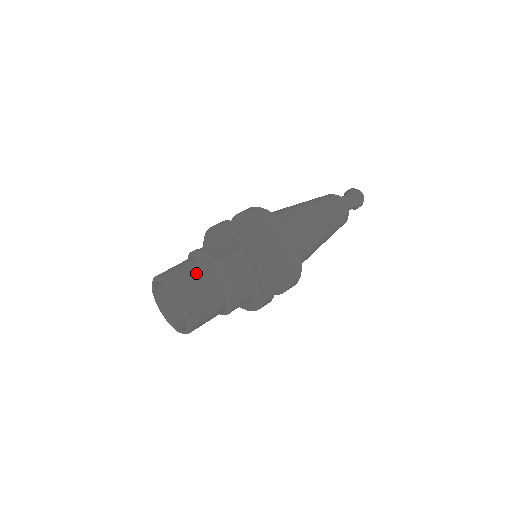
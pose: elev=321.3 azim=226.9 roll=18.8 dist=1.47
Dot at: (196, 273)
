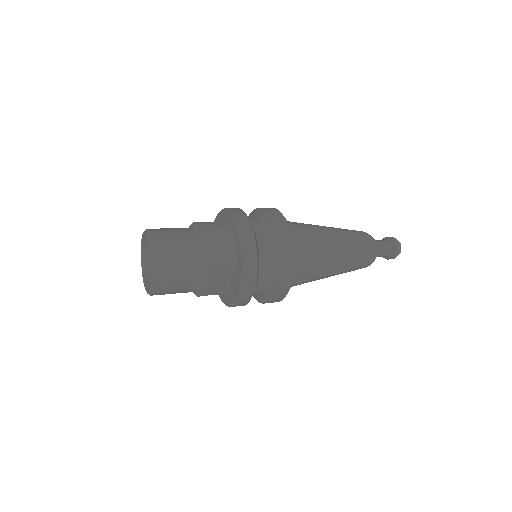
Dot at: occluded
